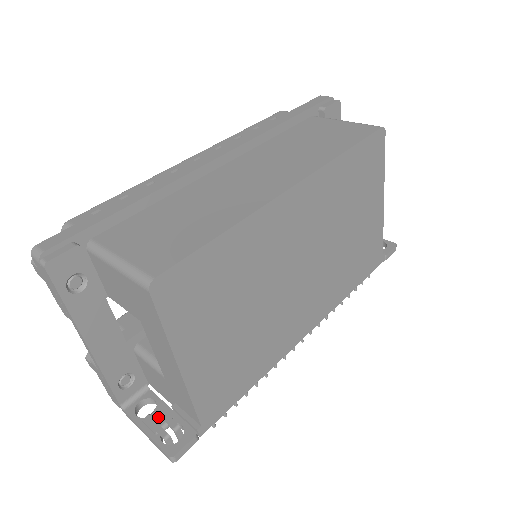
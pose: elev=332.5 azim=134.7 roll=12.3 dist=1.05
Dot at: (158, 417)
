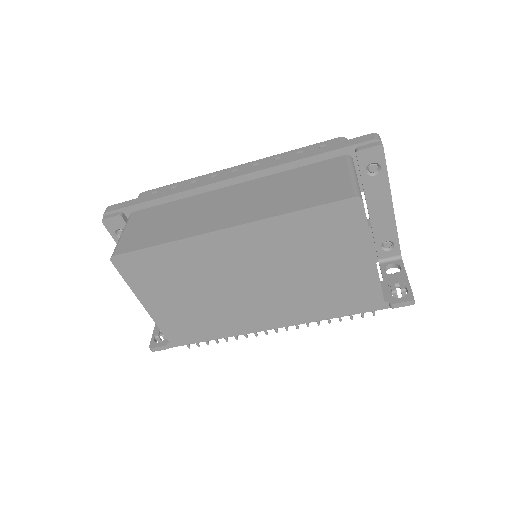
Dot at: occluded
